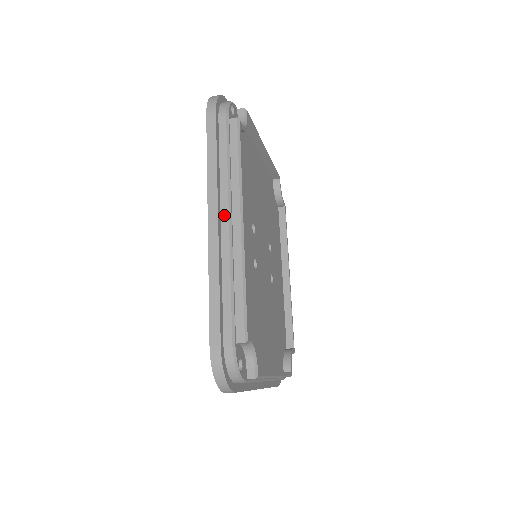
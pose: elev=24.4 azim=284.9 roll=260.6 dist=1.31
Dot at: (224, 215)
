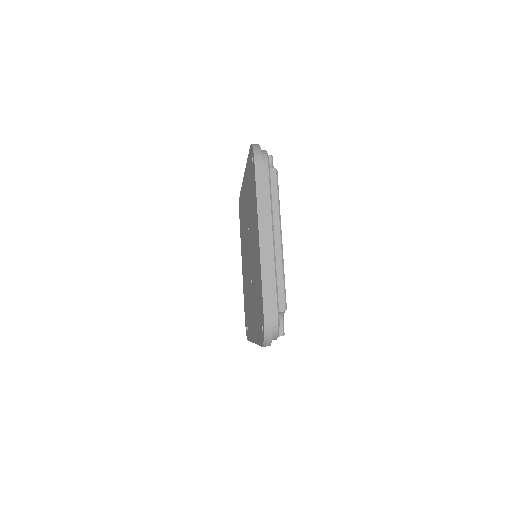
Dot at: occluded
